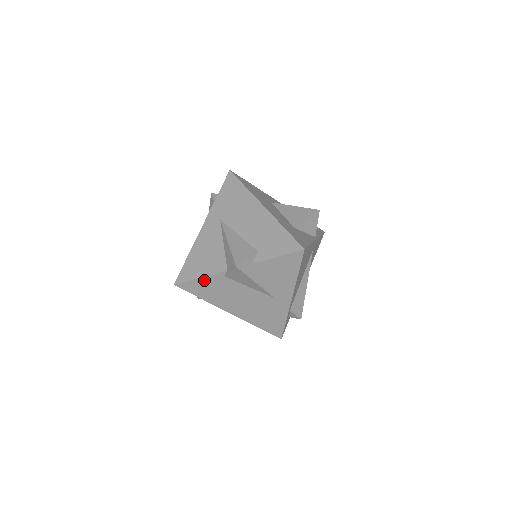
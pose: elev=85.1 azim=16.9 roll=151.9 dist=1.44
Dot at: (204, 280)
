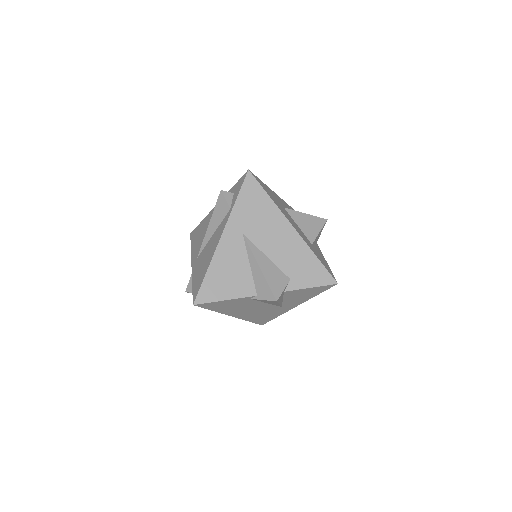
Dot at: (228, 301)
